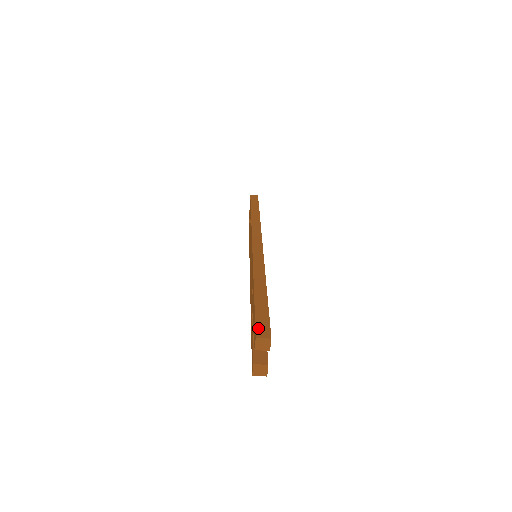
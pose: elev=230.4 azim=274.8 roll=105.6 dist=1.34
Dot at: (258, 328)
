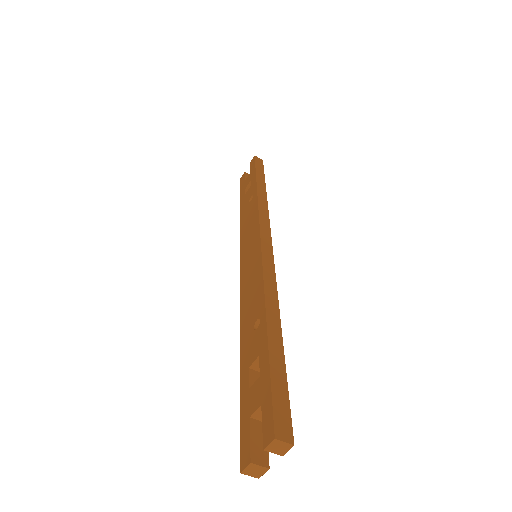
Dot at: (277, 417)
